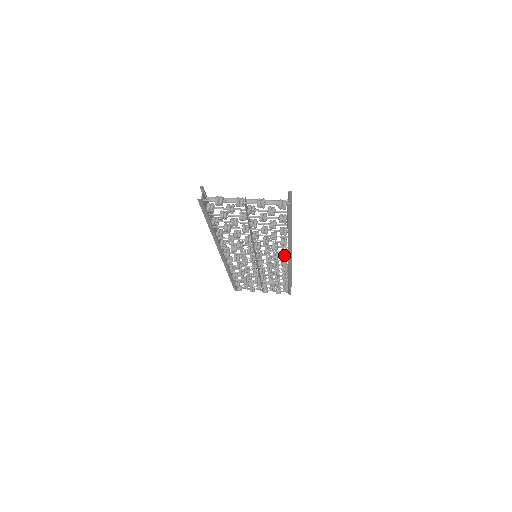
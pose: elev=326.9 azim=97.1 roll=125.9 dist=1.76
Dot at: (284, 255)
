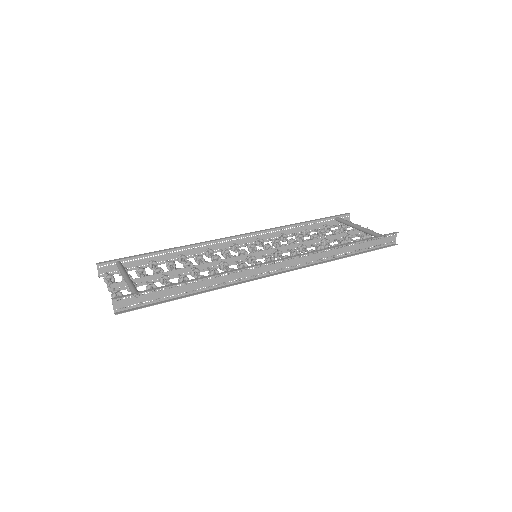
Dot at: (252, 278)
